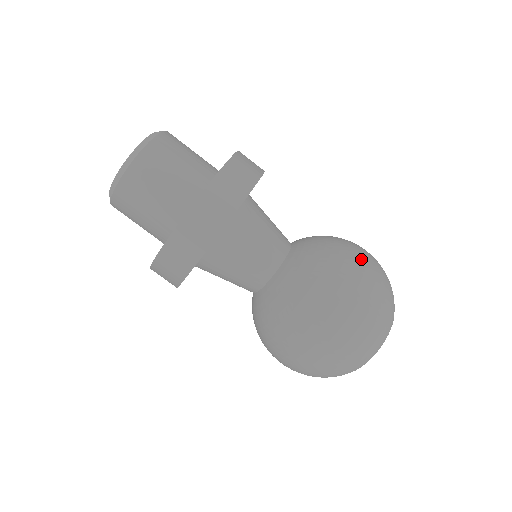
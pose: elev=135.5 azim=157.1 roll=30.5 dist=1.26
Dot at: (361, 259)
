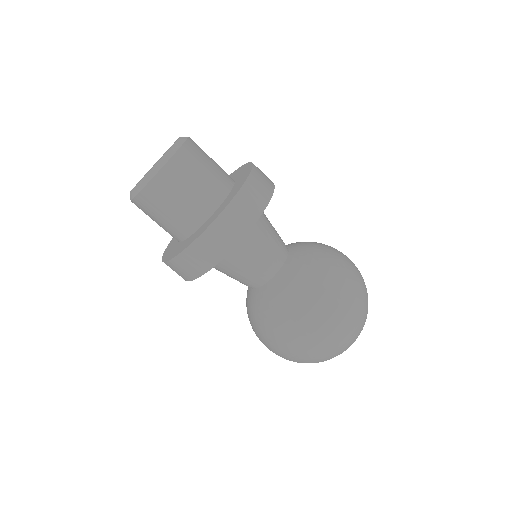
Dot at: (348, 267)
